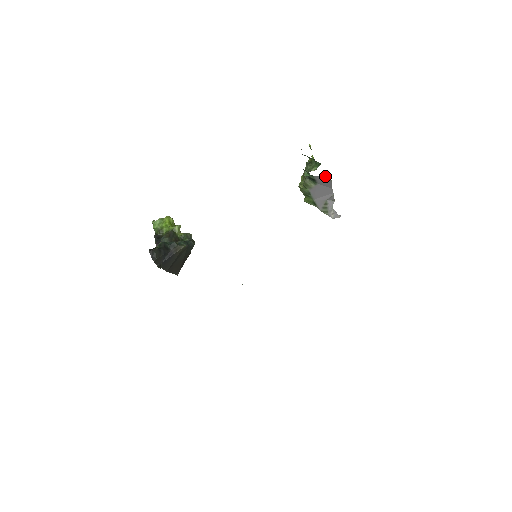
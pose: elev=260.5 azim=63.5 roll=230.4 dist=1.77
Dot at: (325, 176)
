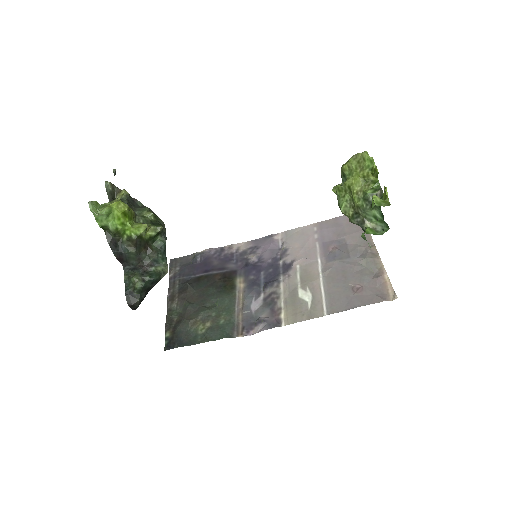
Dot at: occluded
